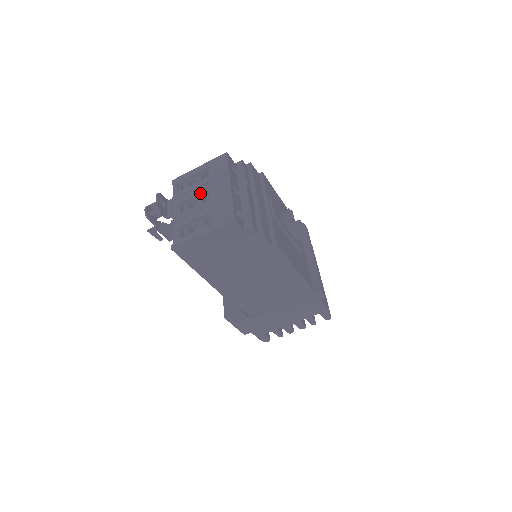
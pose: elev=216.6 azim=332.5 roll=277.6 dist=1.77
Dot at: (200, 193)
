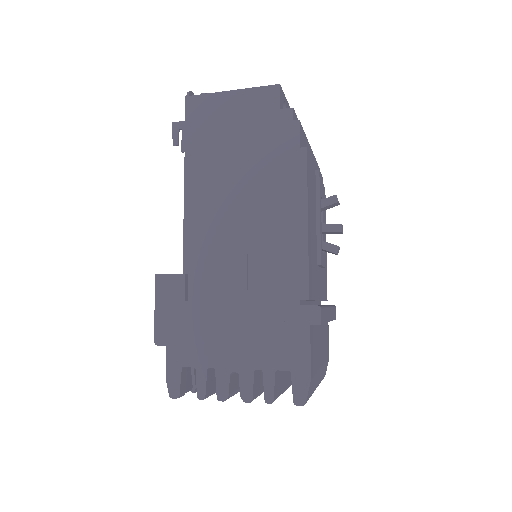
Dot at: occluded
